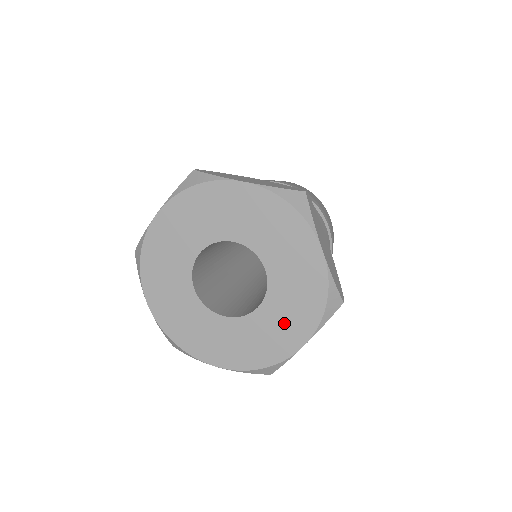
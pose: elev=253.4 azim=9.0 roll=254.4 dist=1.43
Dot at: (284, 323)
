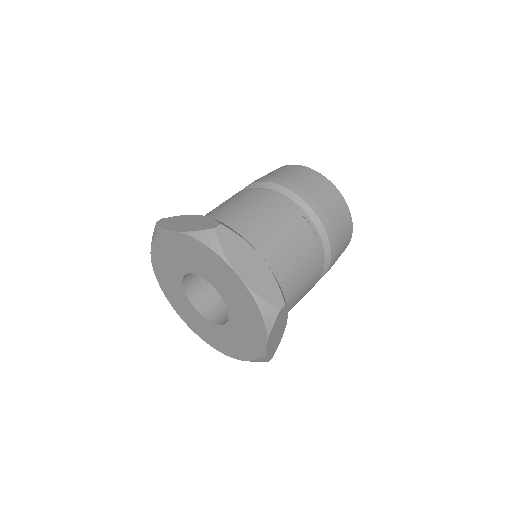
Dot at: (226, 342)
